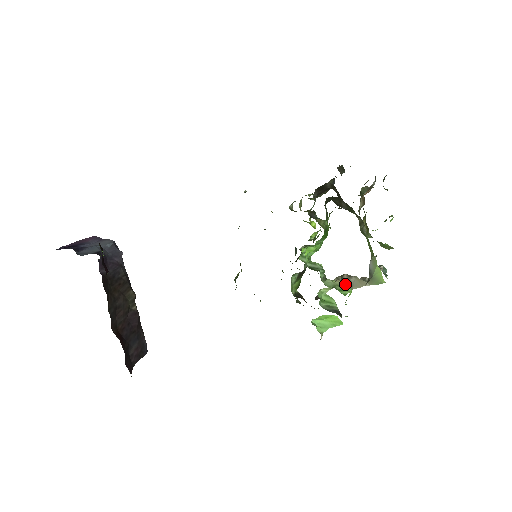
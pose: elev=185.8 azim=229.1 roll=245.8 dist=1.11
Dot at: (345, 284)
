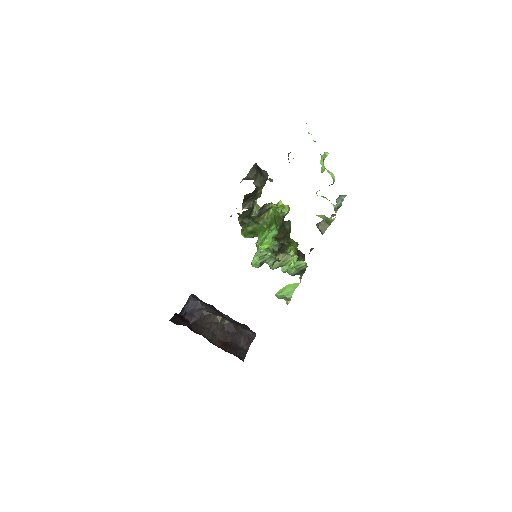
Dot at: (320, 231)
